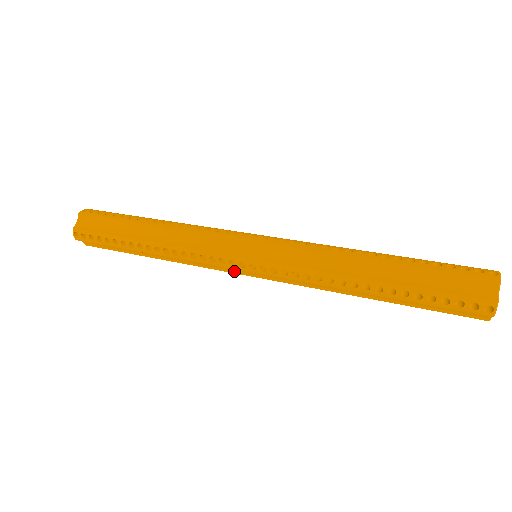
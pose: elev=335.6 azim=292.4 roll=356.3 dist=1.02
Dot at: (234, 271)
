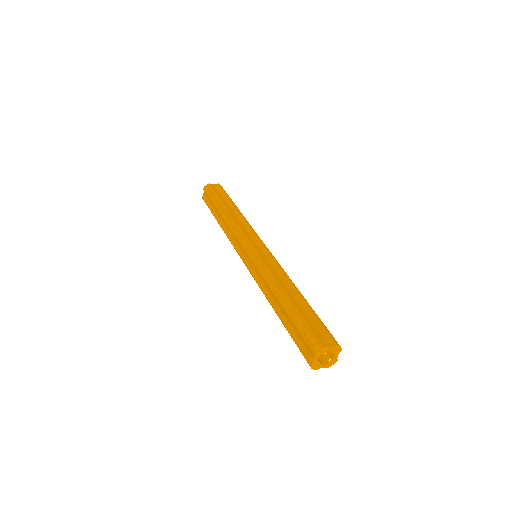
Dot at: occluded
